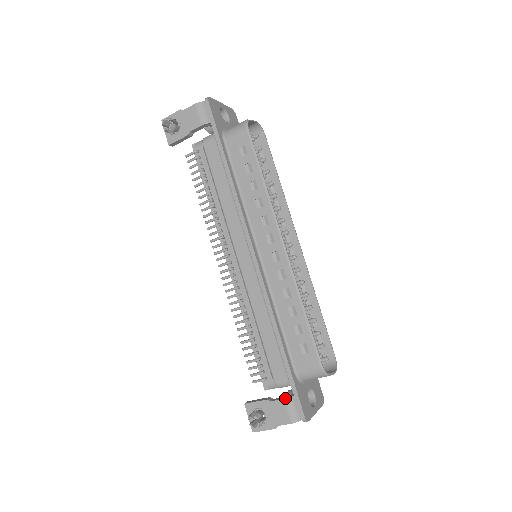
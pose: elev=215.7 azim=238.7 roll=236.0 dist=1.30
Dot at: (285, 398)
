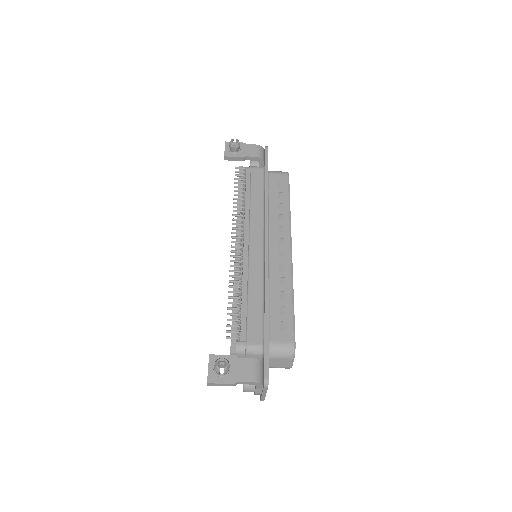
Dot at: occluded
